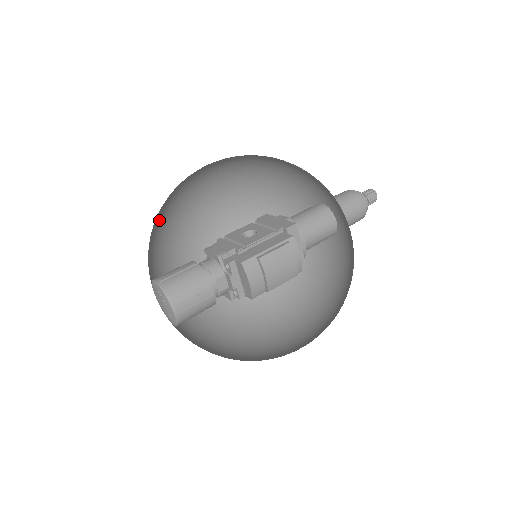
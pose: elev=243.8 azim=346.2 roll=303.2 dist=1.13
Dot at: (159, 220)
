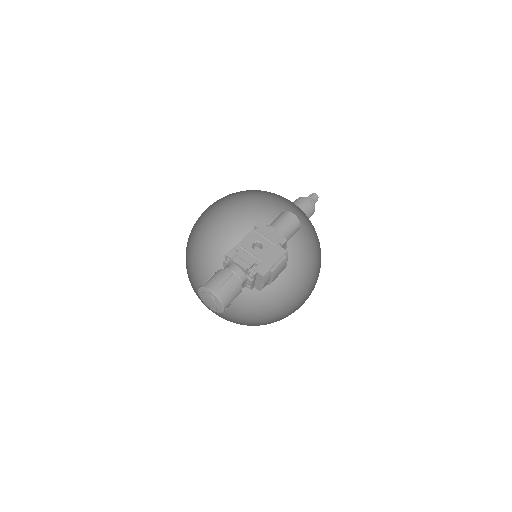
Dot at: occluded
